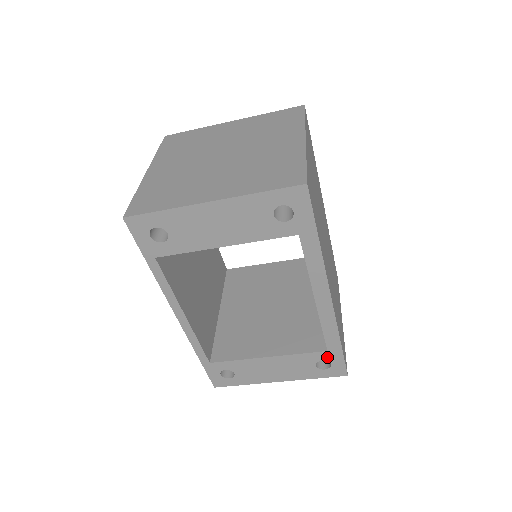
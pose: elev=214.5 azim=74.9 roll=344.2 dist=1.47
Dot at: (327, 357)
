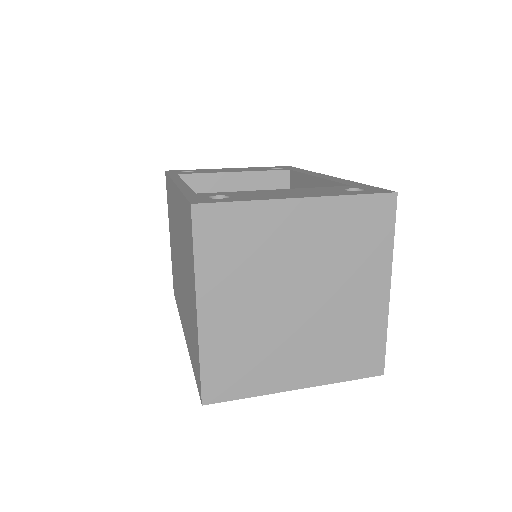
Dot at: occluded
